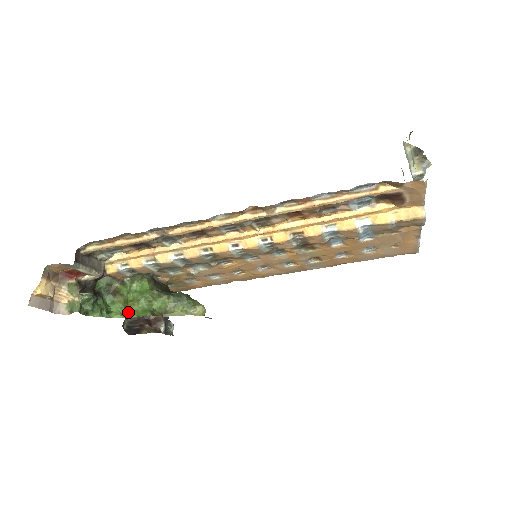
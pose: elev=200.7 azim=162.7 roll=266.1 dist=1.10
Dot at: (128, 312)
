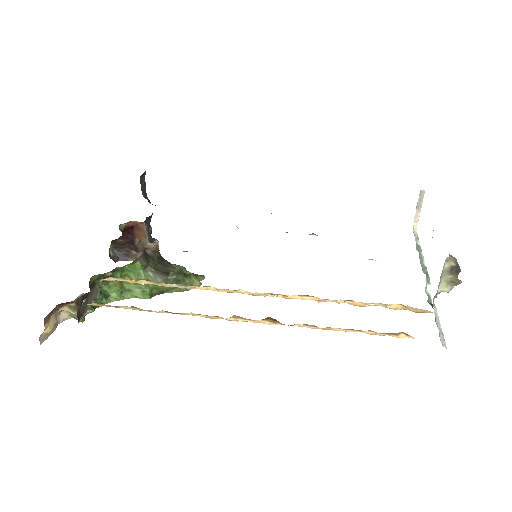
Dot at: (125, 291)
